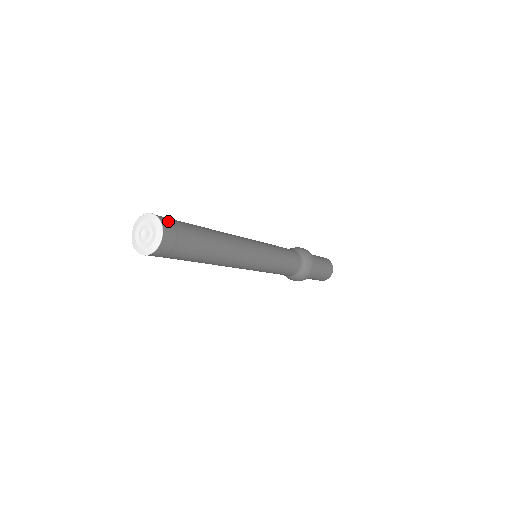
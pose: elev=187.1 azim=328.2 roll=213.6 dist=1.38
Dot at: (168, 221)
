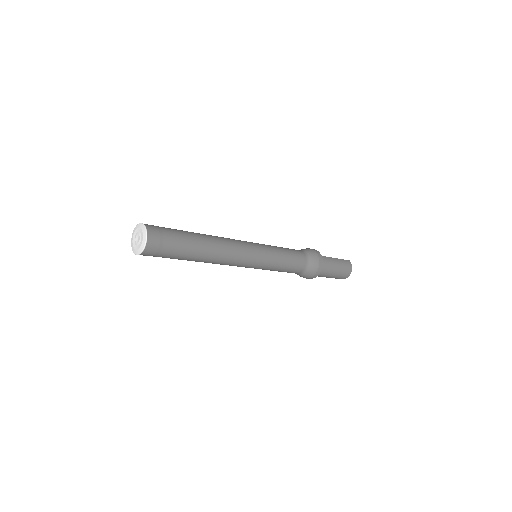
Dot at: (156, 240)
